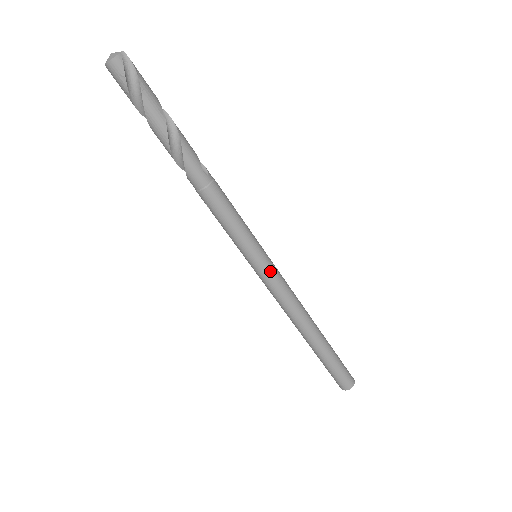
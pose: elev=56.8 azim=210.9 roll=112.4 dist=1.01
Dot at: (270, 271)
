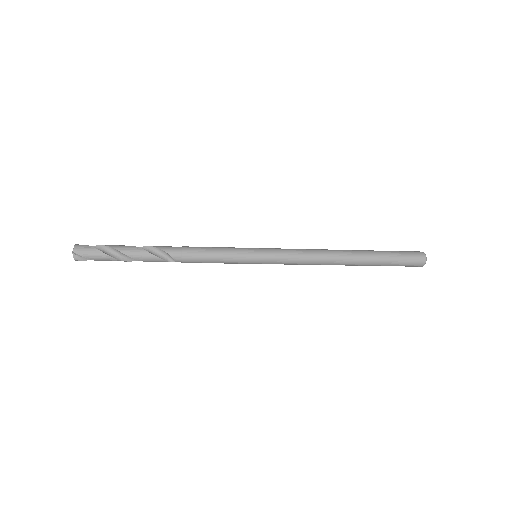
Dot at: occluded
